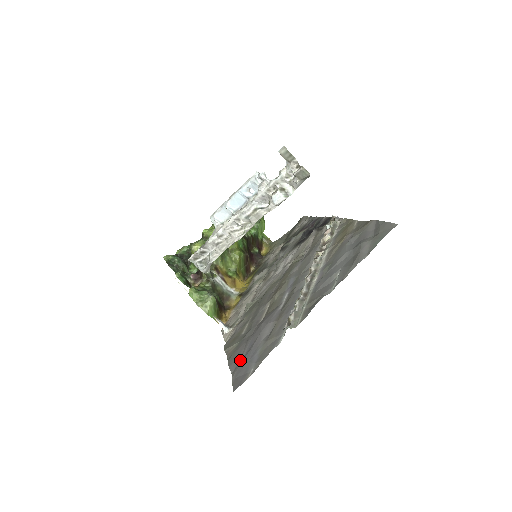
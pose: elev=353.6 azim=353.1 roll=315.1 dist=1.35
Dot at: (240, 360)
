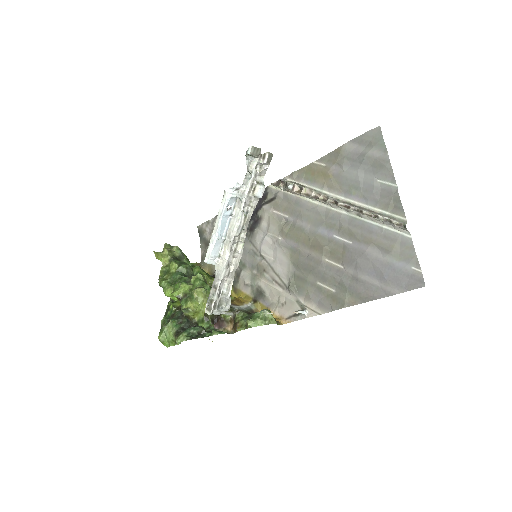
Dot at: (380, 287)
